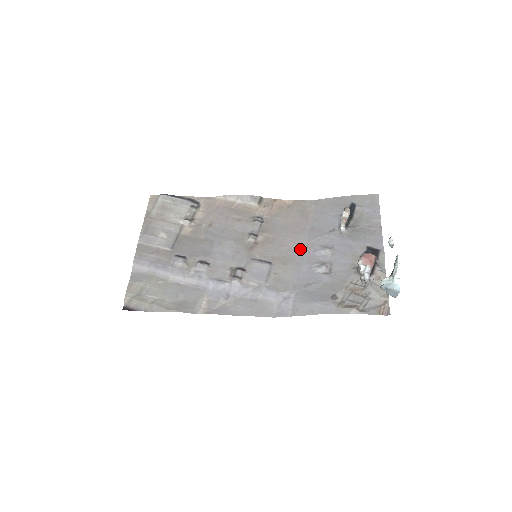
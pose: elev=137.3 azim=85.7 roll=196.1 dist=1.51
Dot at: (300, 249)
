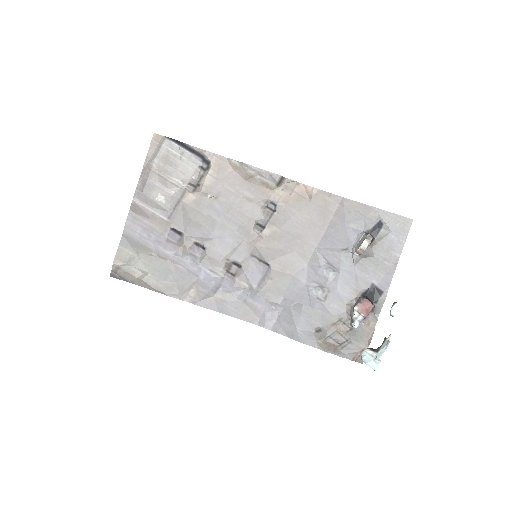
Dot at: (305, 257)
